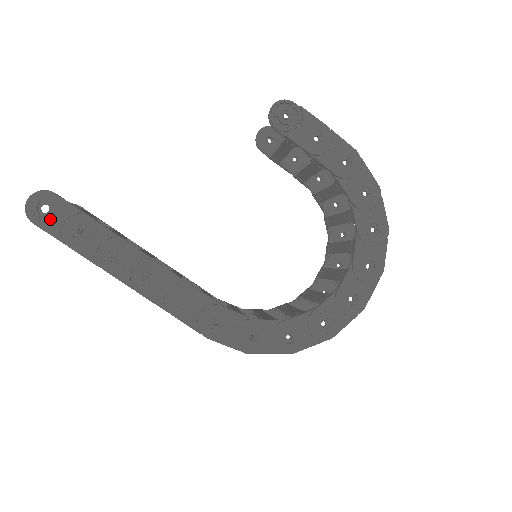
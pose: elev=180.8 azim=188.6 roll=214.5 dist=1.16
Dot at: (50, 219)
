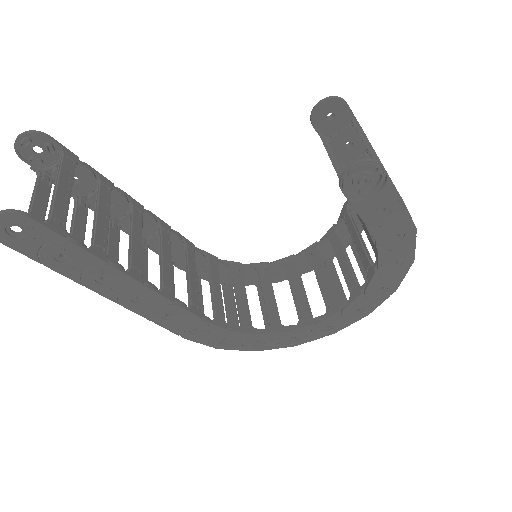
Dot at: (24, 242)
